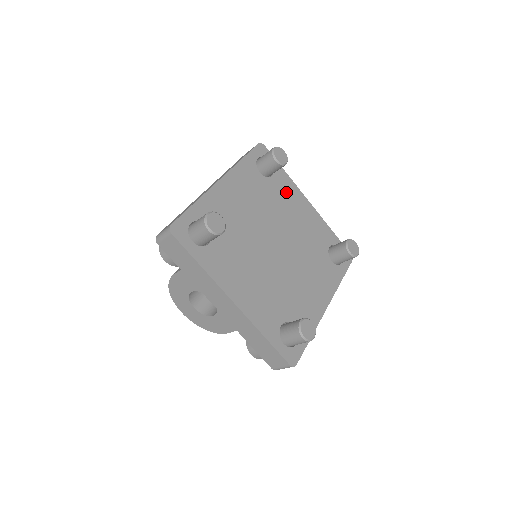
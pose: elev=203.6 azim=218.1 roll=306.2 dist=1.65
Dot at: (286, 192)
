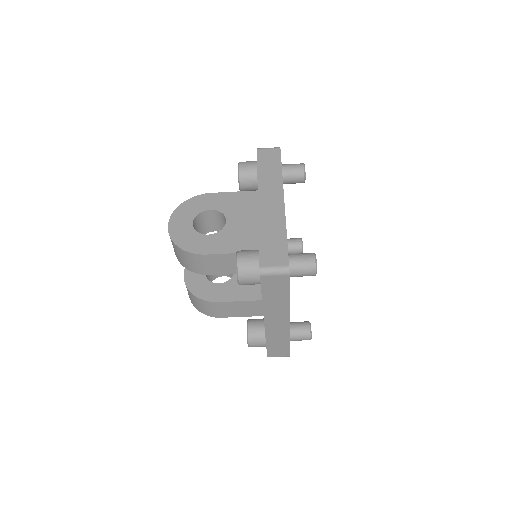
Dot at: occluded
